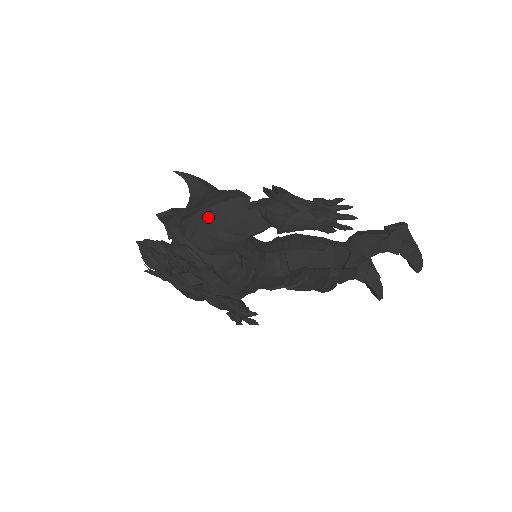
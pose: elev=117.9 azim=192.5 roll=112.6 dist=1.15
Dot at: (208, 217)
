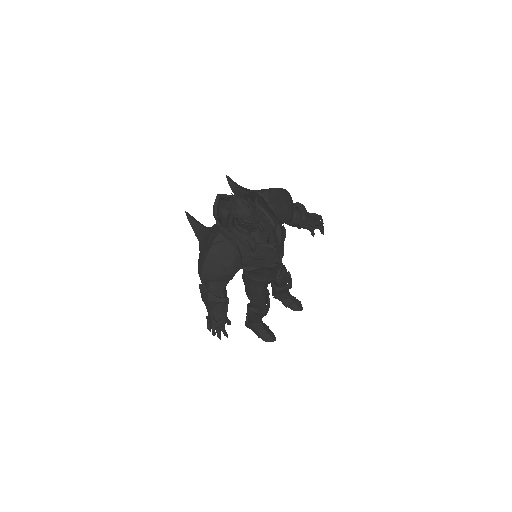
Dot at: (280, 192)
